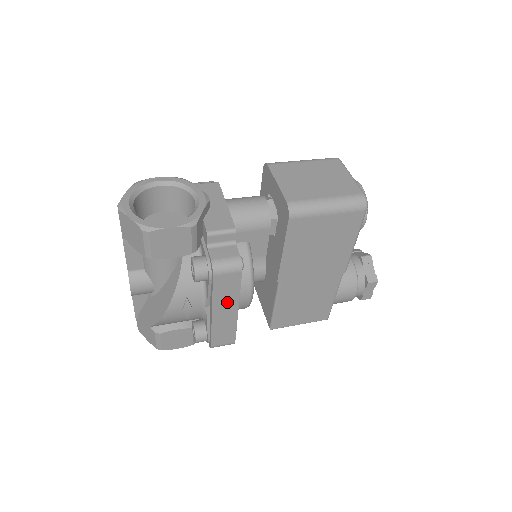
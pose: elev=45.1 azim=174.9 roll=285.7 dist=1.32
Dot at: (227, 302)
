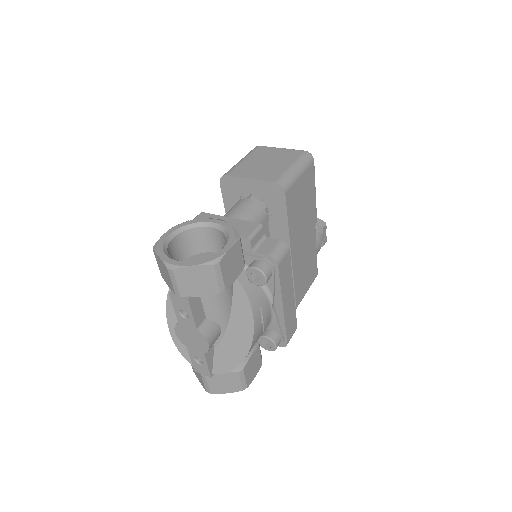
Dot at: (288, 288)
